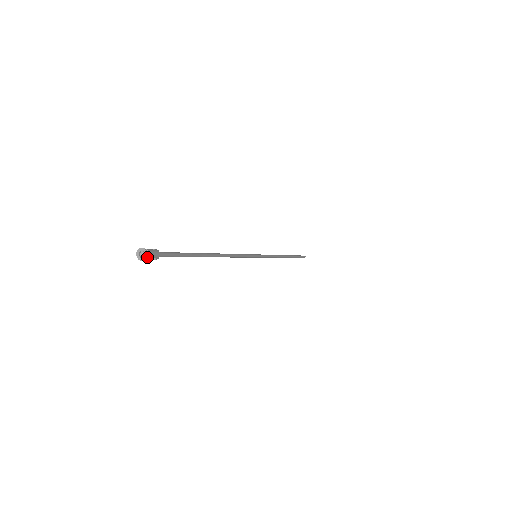
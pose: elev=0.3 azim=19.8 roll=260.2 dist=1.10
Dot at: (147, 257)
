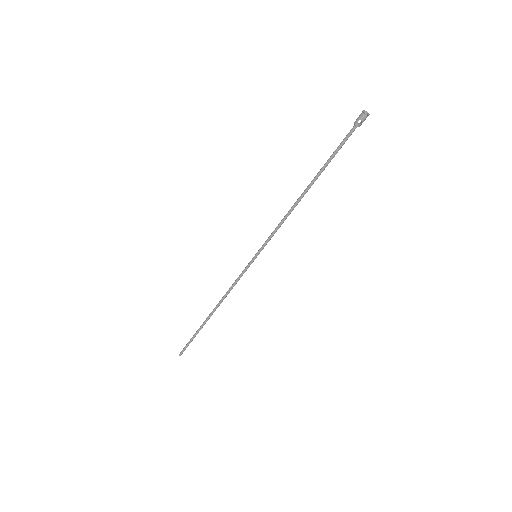
Dot at: occluded
